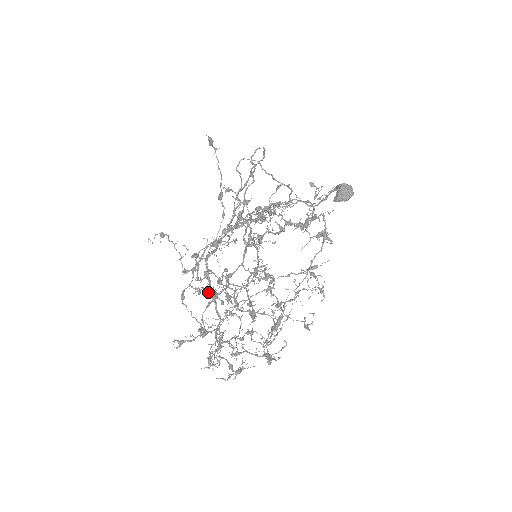
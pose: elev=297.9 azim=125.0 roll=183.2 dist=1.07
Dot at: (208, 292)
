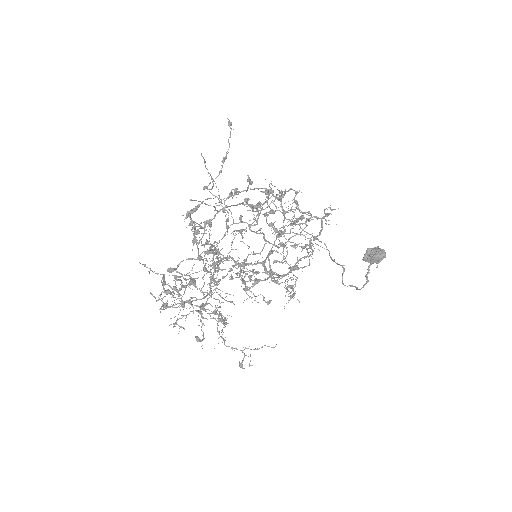
Dot at: (210, 281)
